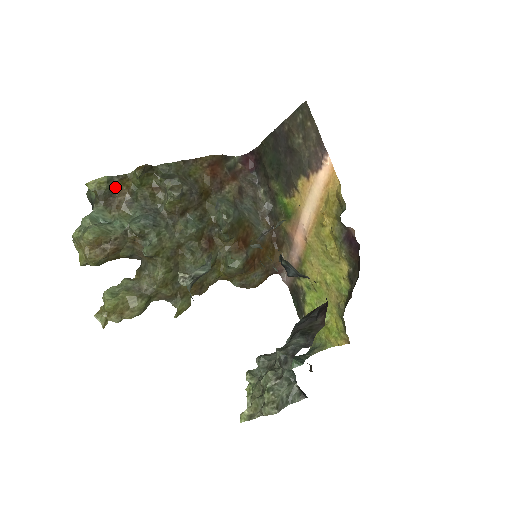
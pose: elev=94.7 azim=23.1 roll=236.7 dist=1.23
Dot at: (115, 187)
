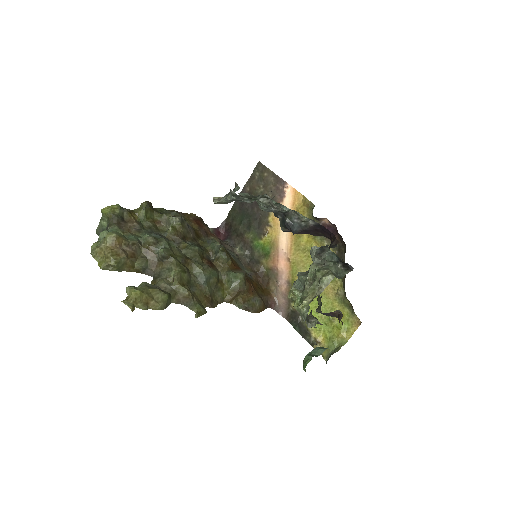
Dot at: (125, 216)
